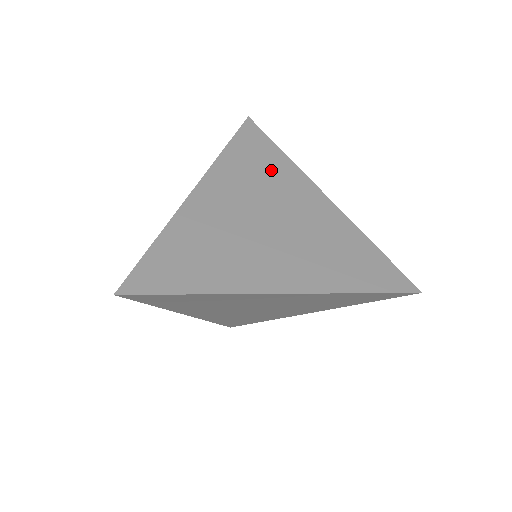
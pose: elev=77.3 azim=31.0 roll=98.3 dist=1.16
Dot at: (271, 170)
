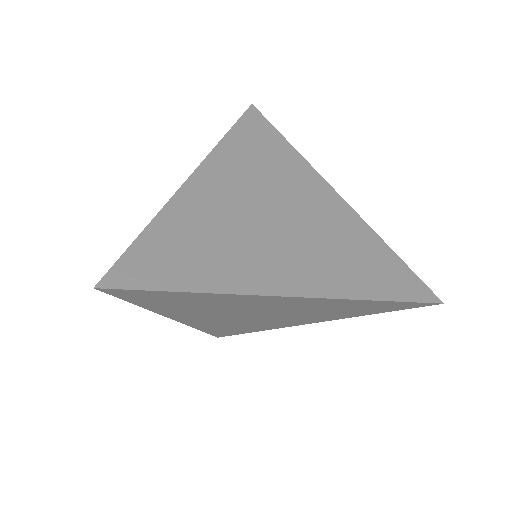
Dot at: (277, 161)
